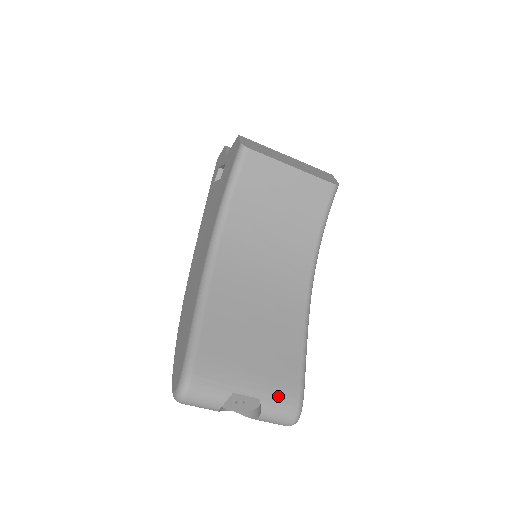
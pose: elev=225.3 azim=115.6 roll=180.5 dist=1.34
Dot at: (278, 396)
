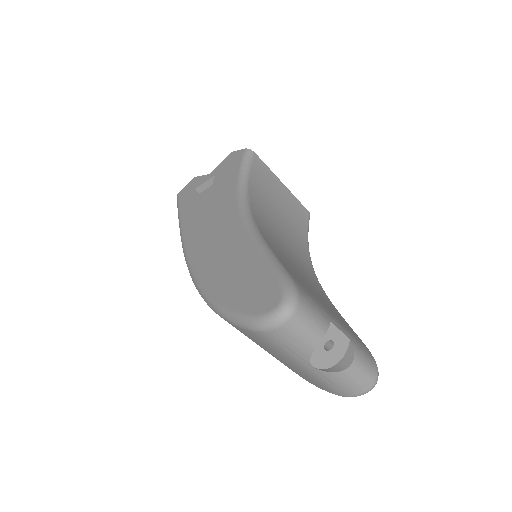
Dot at: (359, 344)
